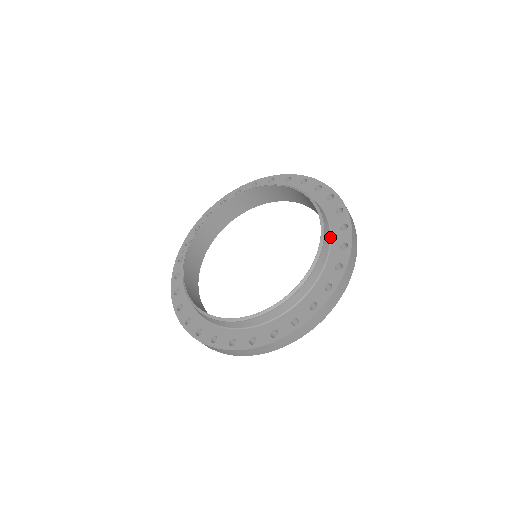
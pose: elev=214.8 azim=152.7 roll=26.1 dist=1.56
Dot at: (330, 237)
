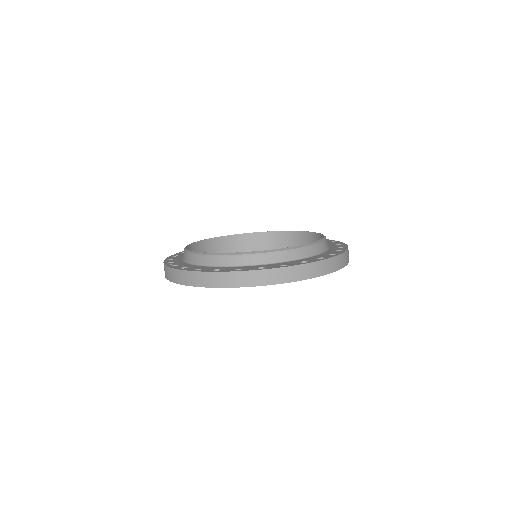
Dot at: occluded
